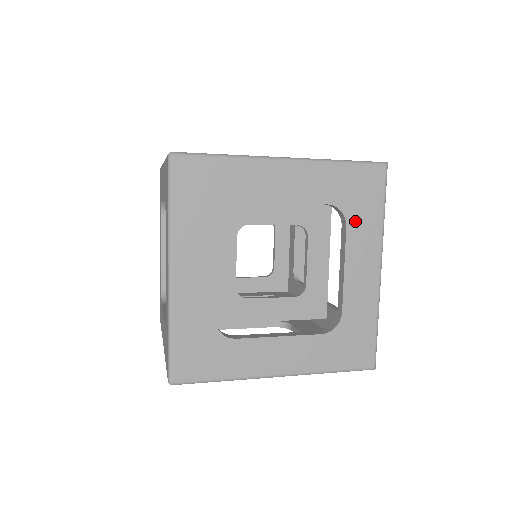
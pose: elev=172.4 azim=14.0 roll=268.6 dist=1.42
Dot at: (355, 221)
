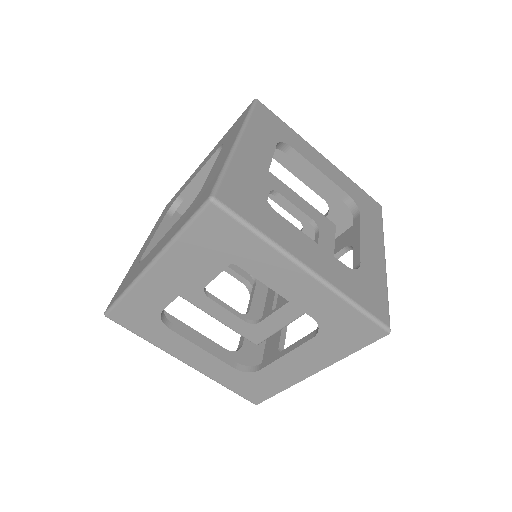
Dot at: (365, 216)
